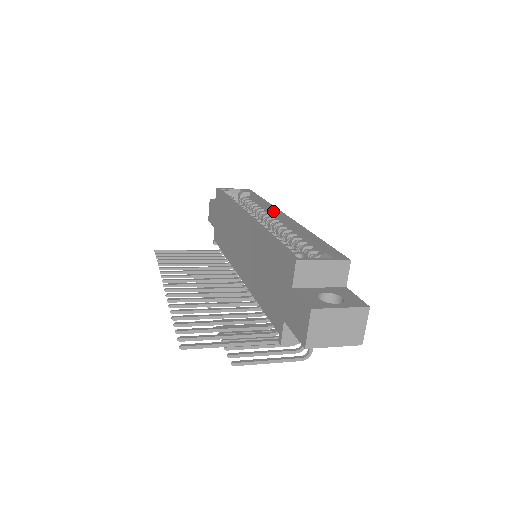
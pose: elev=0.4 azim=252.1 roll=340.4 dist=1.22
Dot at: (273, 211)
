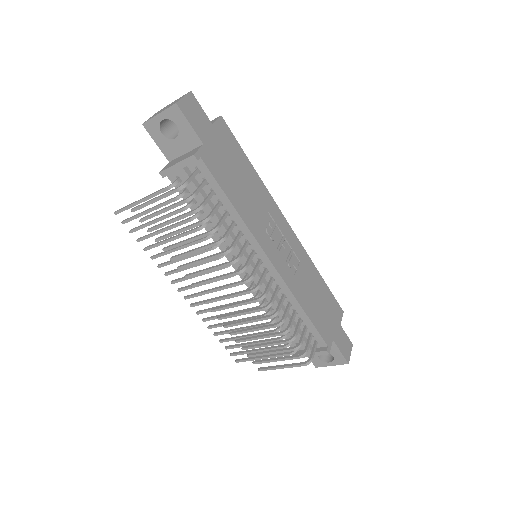
Dot at: occluded
